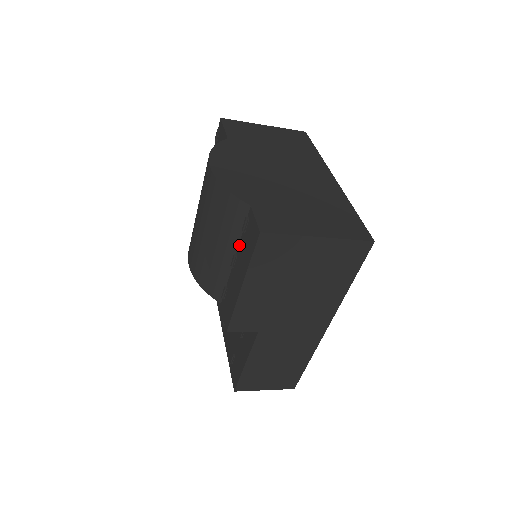
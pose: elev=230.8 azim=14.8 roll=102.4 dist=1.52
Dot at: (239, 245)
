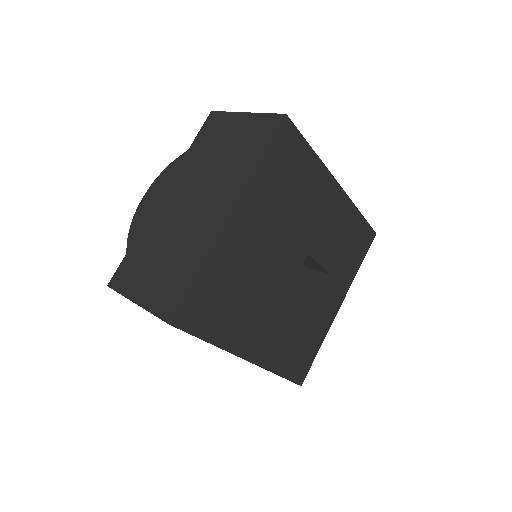
Dot at: occluded
